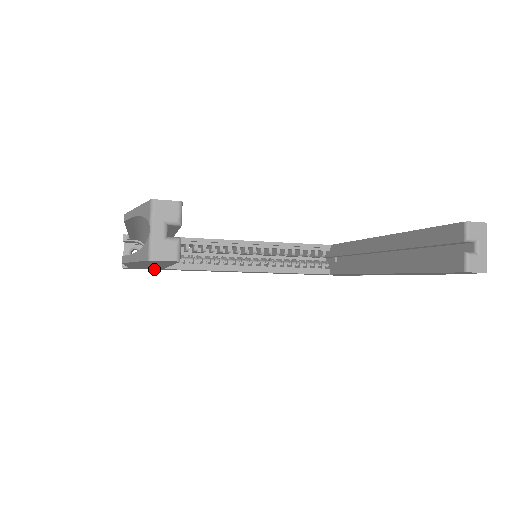
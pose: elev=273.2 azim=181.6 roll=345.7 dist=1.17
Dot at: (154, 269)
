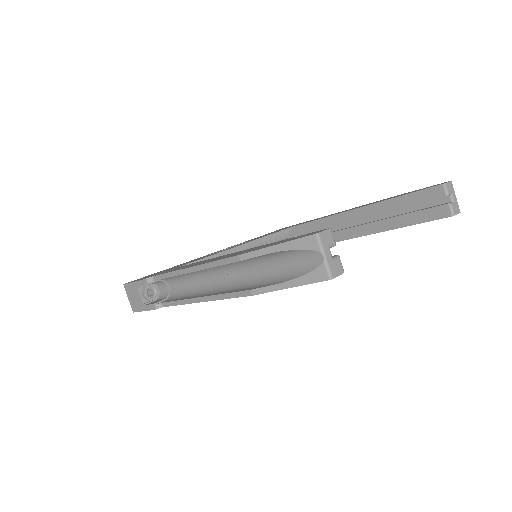
Dot at: occluded
